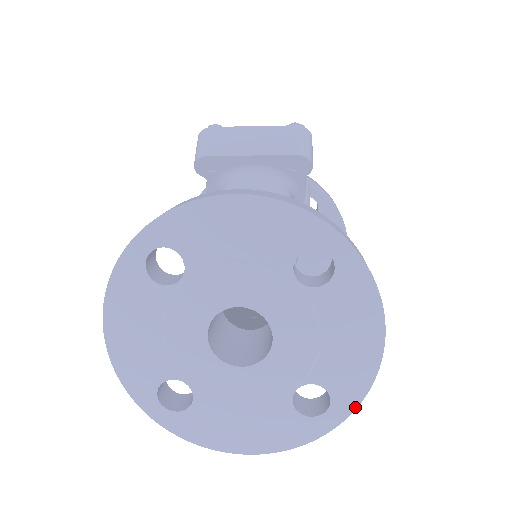
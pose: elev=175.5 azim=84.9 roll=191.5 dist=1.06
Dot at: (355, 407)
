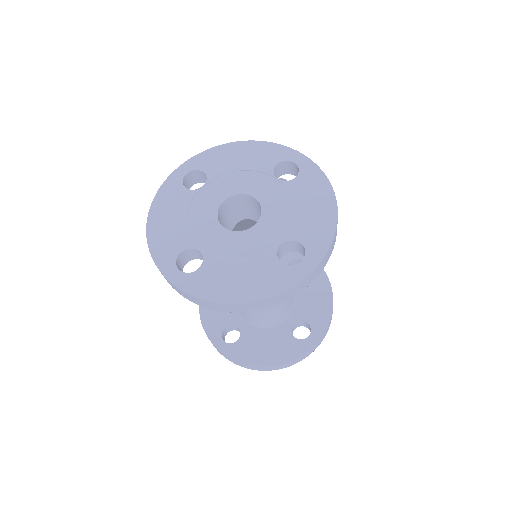
Dot at: (324, 254)
